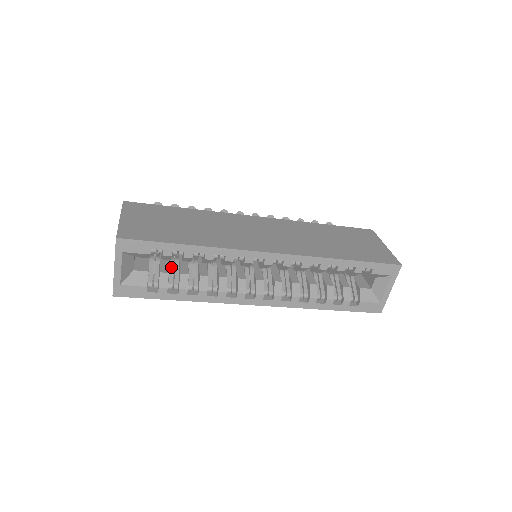
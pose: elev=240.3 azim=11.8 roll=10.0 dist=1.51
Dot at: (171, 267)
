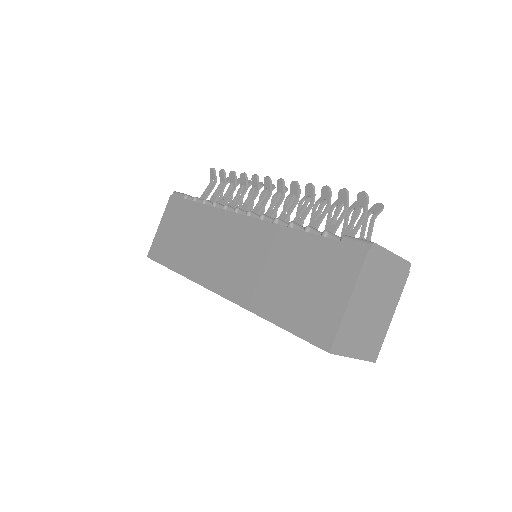
Dot at: occluded
